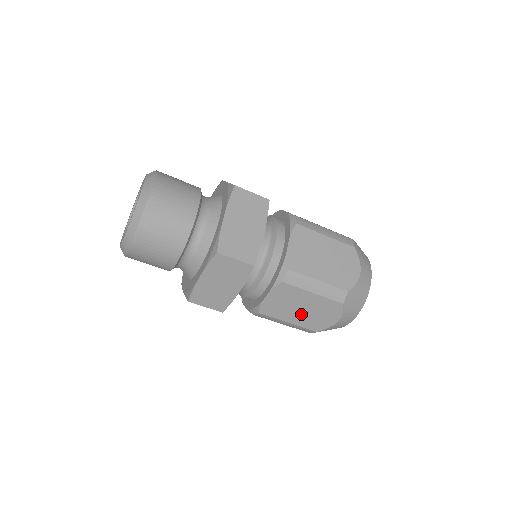
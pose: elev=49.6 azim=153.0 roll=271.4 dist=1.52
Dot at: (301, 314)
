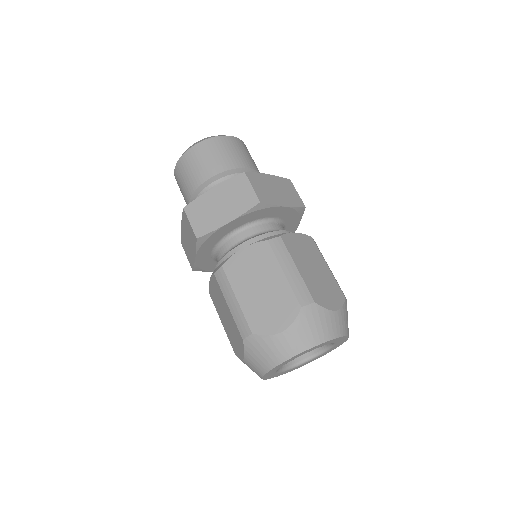
Dot at: (255, 295)
